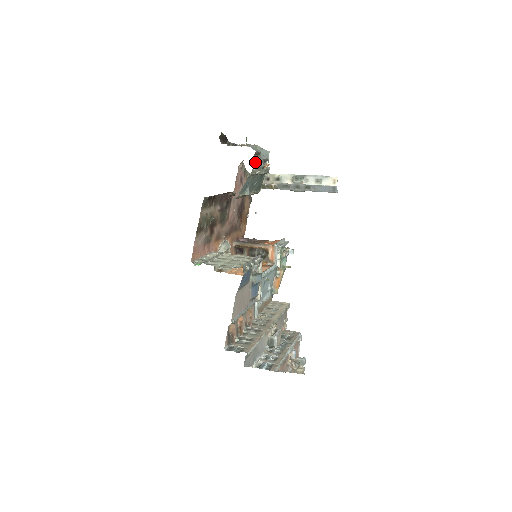
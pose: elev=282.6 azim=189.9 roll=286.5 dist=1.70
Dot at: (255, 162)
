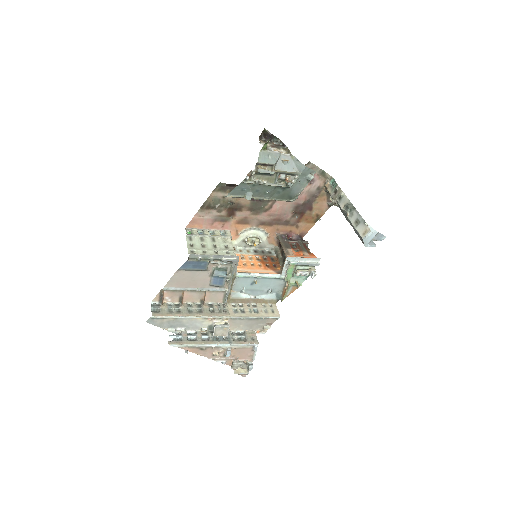
Dot at: (252, 172)
